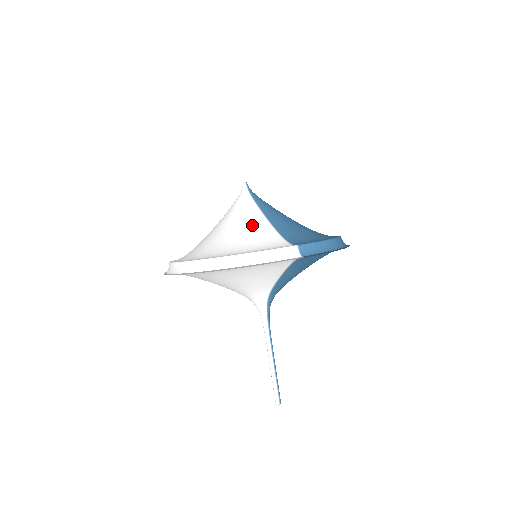
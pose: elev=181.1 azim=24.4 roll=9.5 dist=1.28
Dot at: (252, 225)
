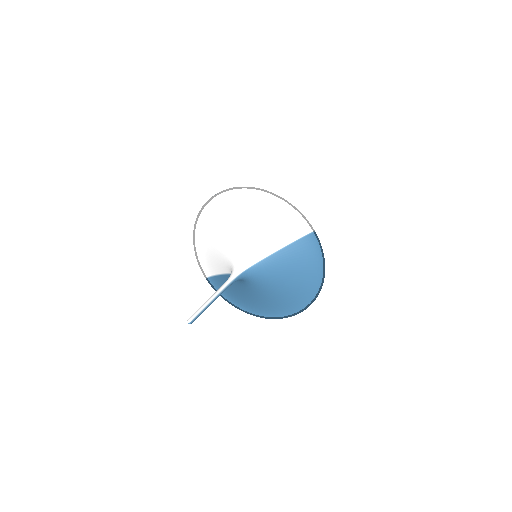
Dot at: occluded
